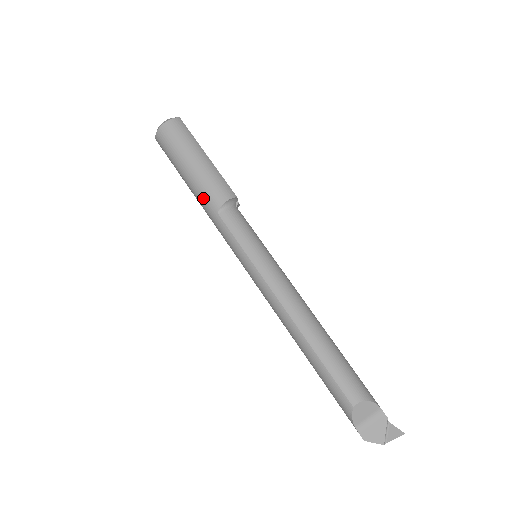
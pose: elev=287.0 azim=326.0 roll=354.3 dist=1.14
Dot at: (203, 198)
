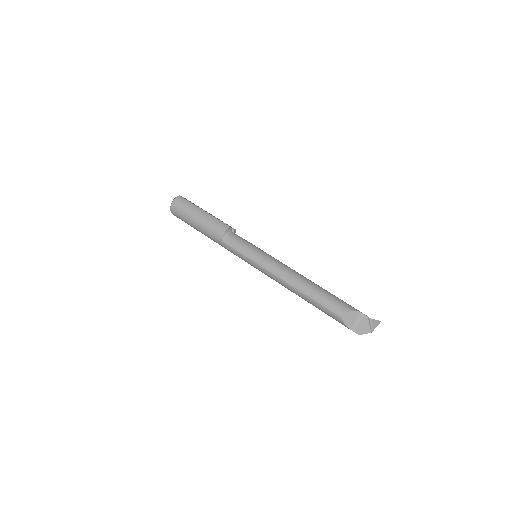
Dot at: (212, 237)
